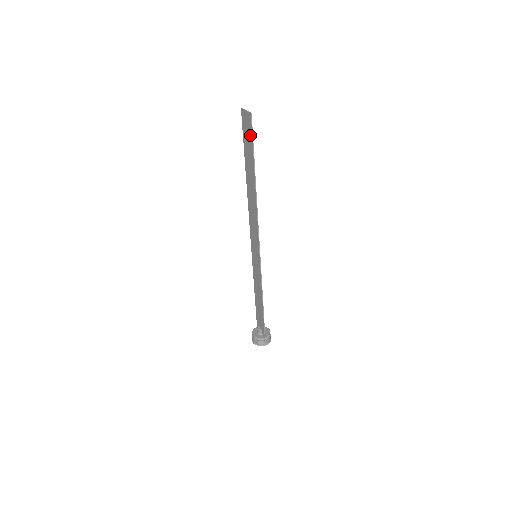
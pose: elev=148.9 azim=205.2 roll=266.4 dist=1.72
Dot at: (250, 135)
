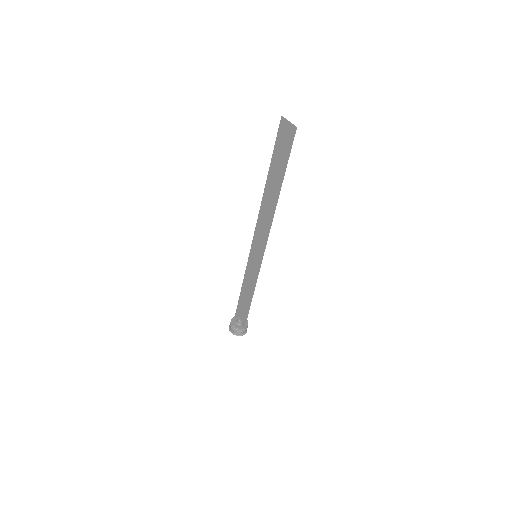
Dot at: (288, 147)
